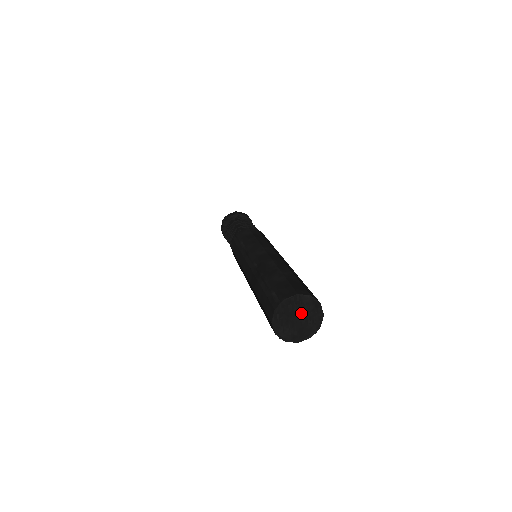
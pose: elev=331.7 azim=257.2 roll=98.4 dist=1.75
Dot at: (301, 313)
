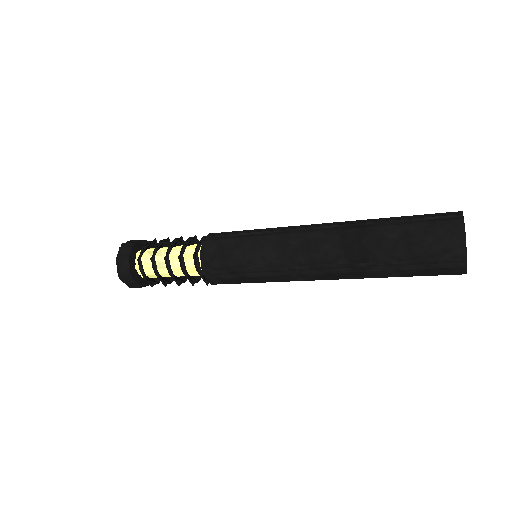
Dot at: occluded
